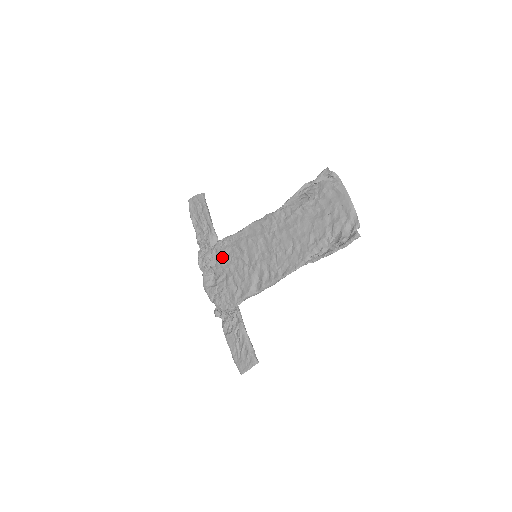
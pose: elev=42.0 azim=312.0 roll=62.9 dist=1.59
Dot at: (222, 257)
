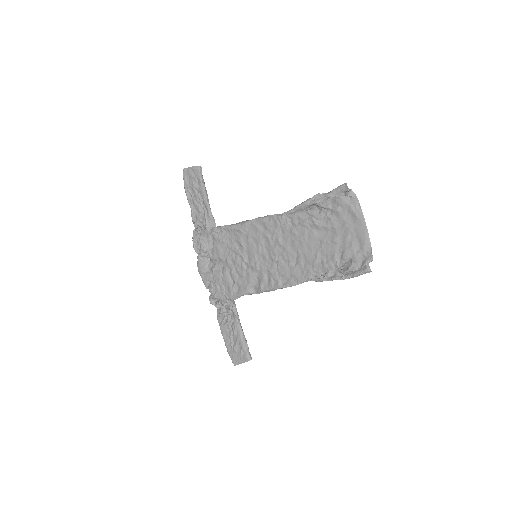
Dot at: (219, 246)
